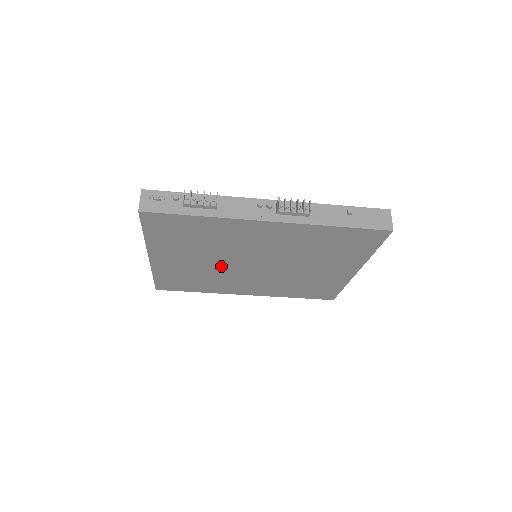
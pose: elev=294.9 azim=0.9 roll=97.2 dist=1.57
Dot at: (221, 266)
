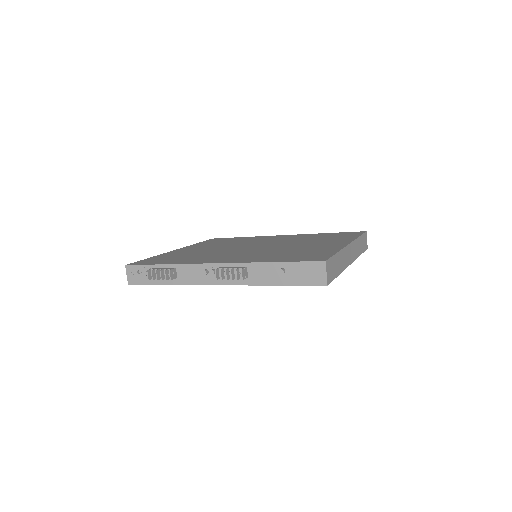
Dot at: occluded
